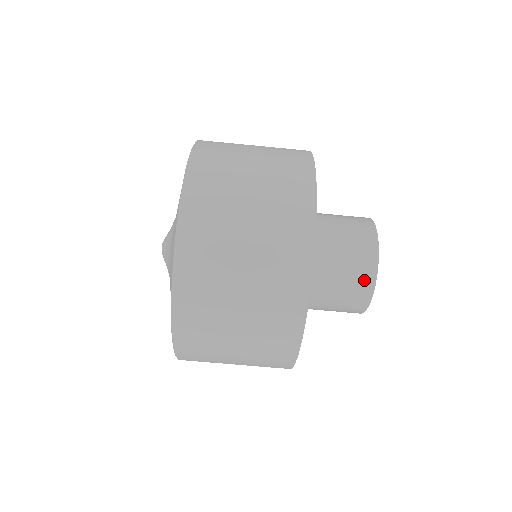
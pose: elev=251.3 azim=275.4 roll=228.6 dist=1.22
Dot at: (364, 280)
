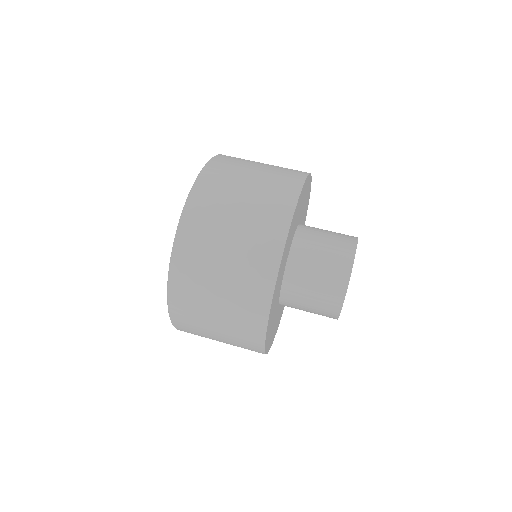
Dot at: (345, 251)
